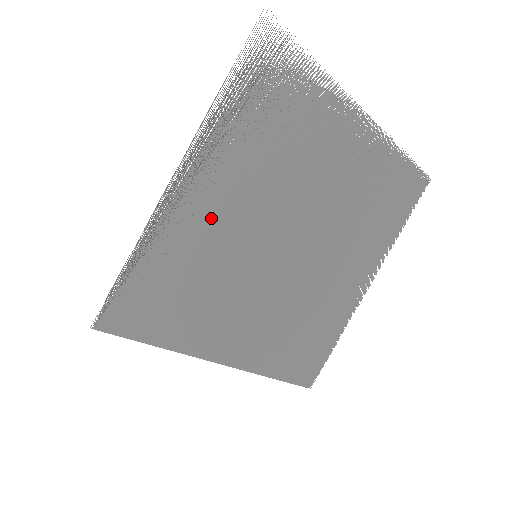
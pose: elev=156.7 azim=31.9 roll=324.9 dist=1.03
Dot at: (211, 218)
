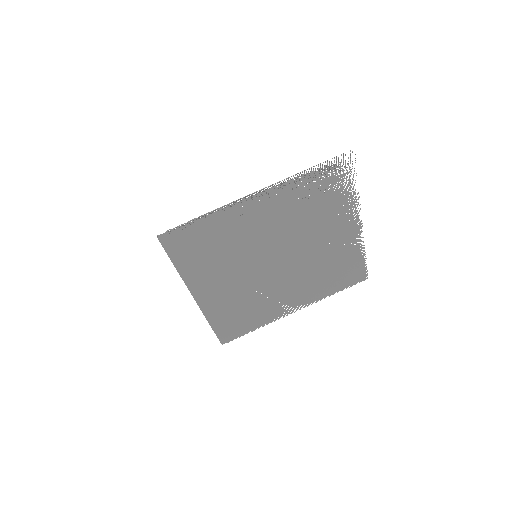
Dot at: (252, 223)
